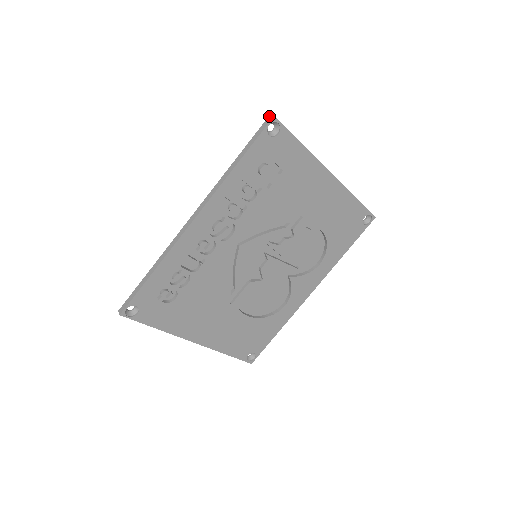
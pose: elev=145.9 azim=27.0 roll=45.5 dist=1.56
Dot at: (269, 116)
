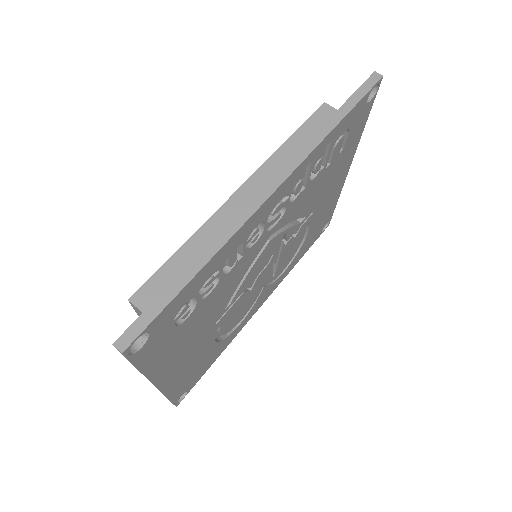
Dot at: (374, 73)
